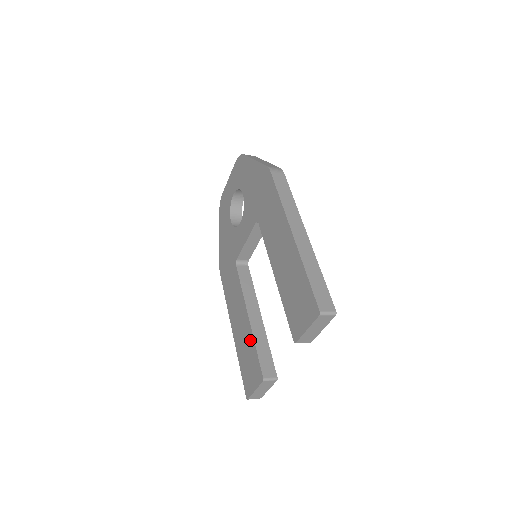
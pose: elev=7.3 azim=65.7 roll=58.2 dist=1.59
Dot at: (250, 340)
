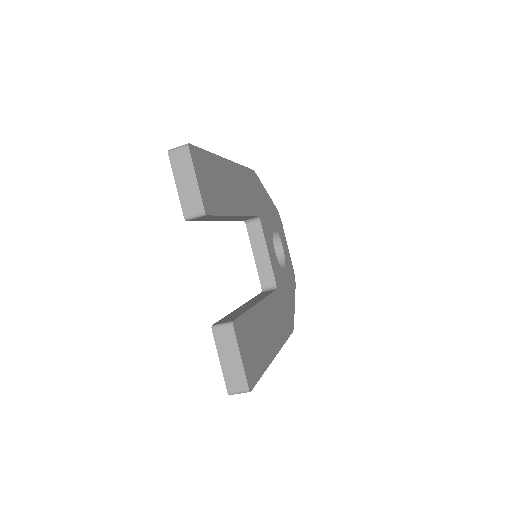
Dot at: occluded
